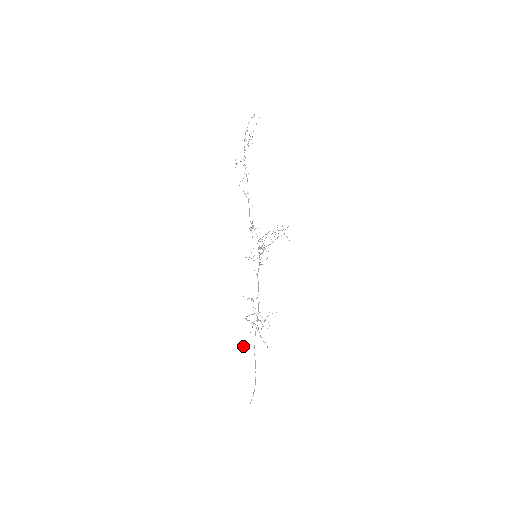
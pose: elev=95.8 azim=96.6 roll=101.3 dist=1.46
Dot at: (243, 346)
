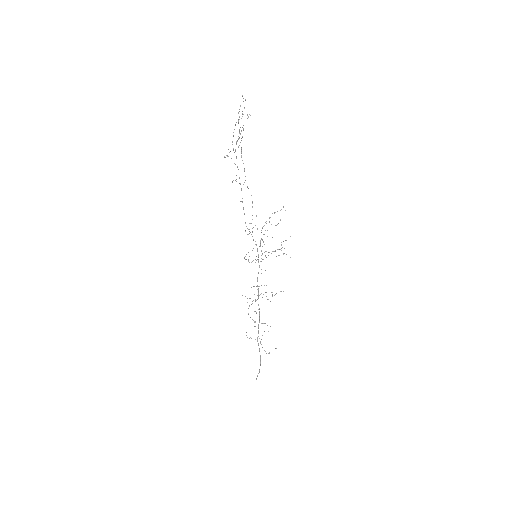
Dot at: occluded
